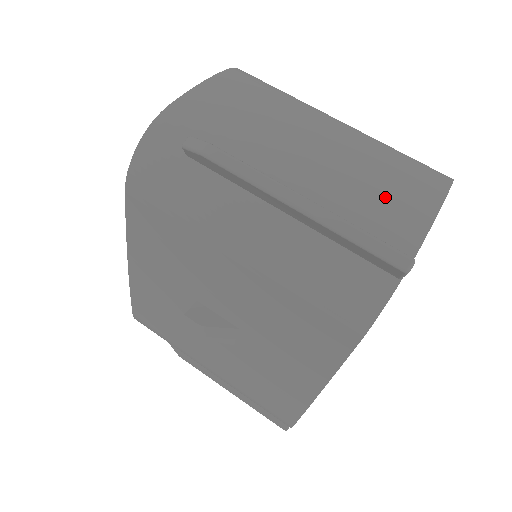
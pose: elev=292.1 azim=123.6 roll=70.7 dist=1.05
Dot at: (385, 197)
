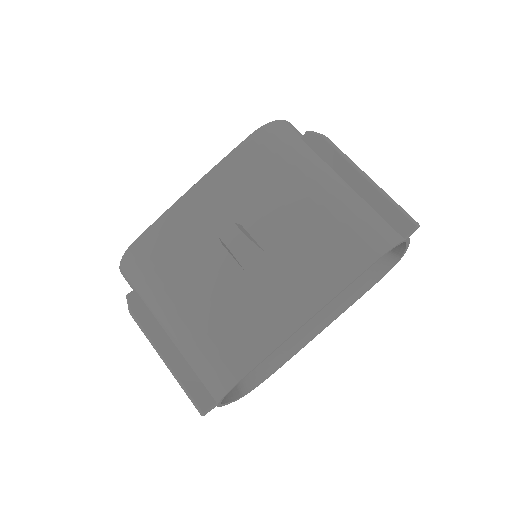
Dot at: occluded
